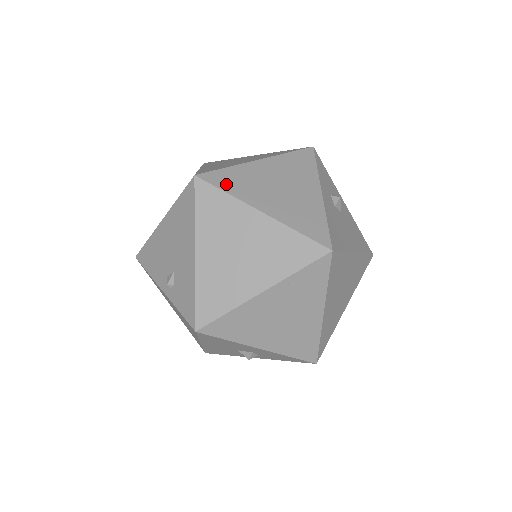
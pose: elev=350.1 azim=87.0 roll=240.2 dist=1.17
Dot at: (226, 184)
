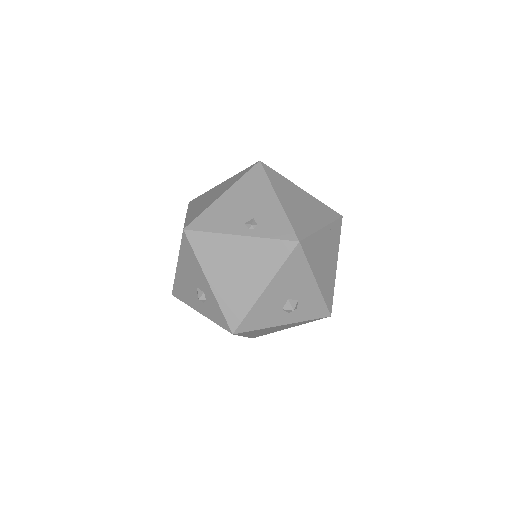
Dot at: occluded
